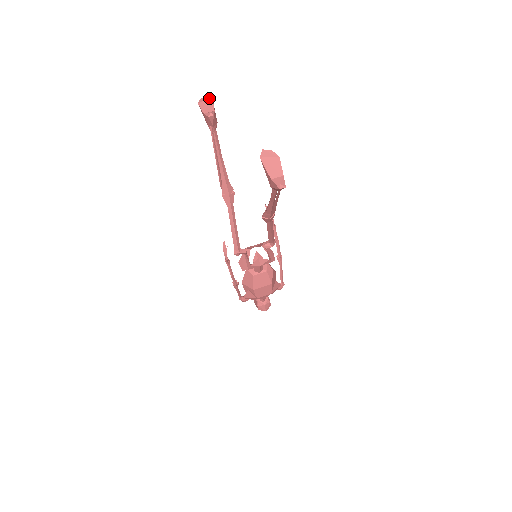
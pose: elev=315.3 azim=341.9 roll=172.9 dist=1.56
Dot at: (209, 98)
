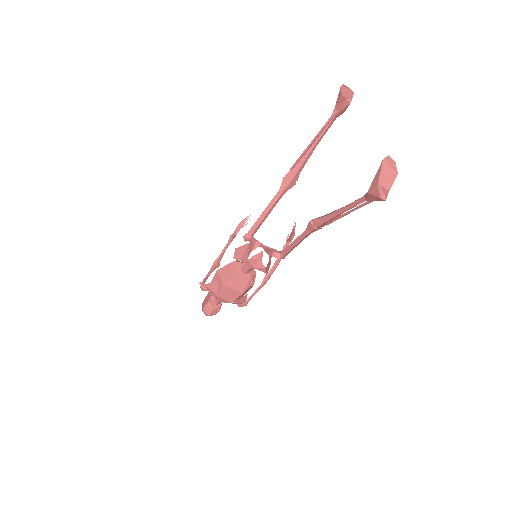
Dot at: occluded
